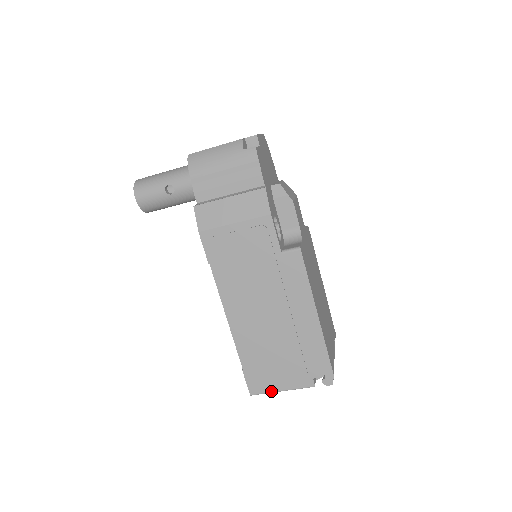
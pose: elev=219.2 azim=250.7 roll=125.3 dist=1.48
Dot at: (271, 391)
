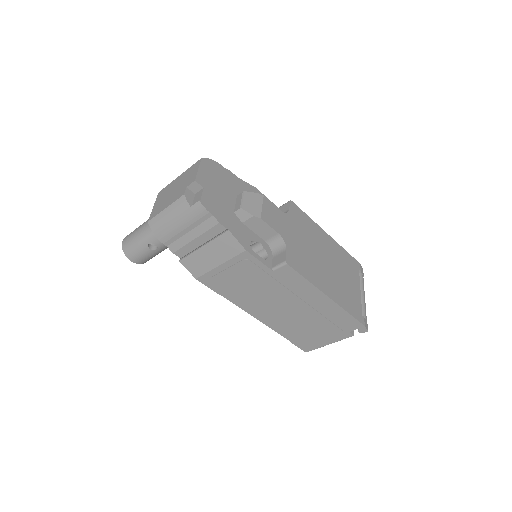
Dot at: (320, 347)
